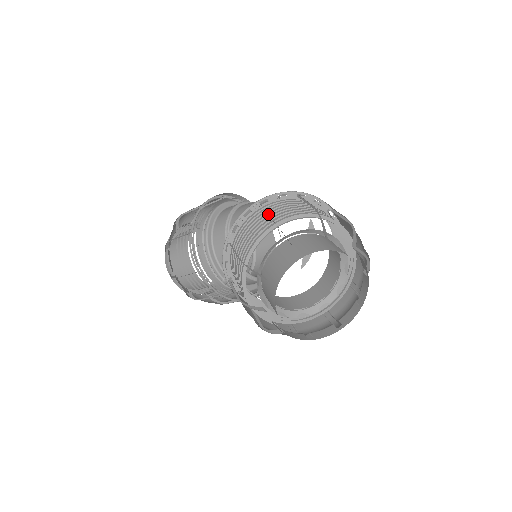
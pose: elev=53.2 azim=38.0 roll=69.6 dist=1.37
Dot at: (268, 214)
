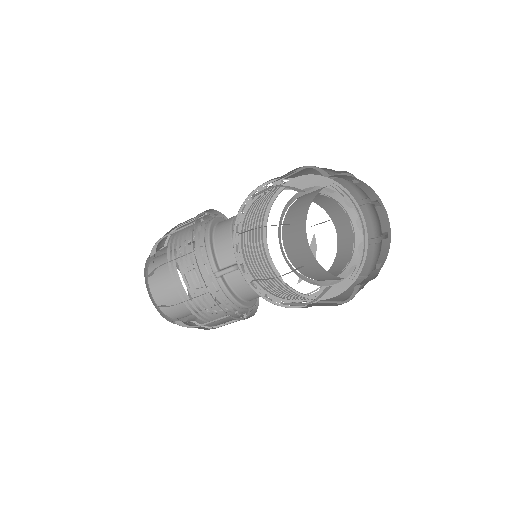
Dot at: occluded
